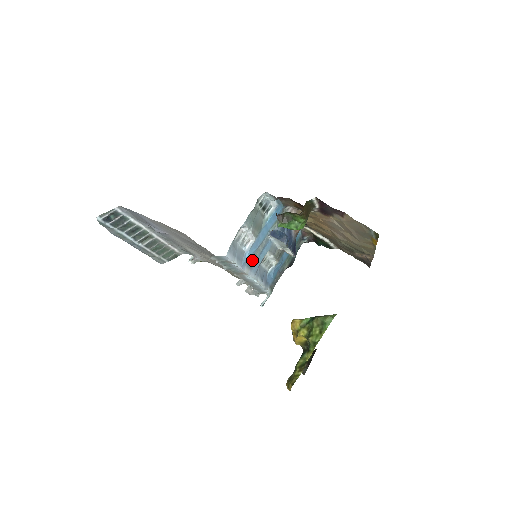
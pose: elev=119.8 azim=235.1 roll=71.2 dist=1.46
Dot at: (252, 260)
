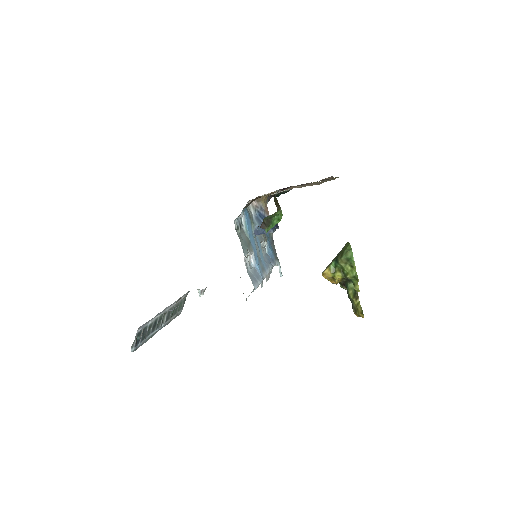
Dot at: (260, 264)
